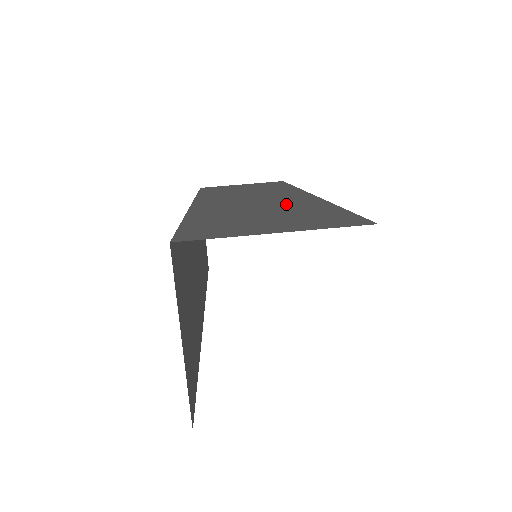
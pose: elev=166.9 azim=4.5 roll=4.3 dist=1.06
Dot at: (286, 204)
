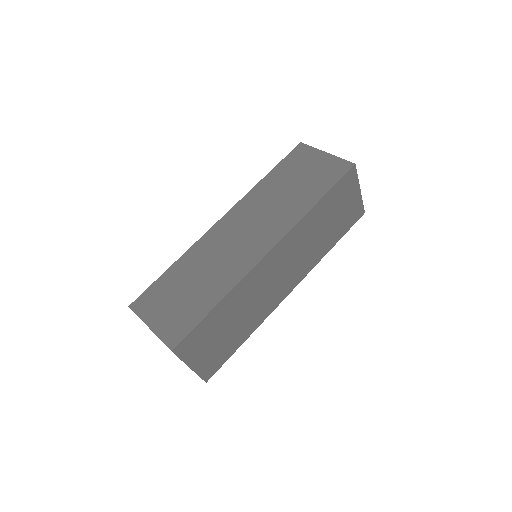
Dot at: (220, 274)
